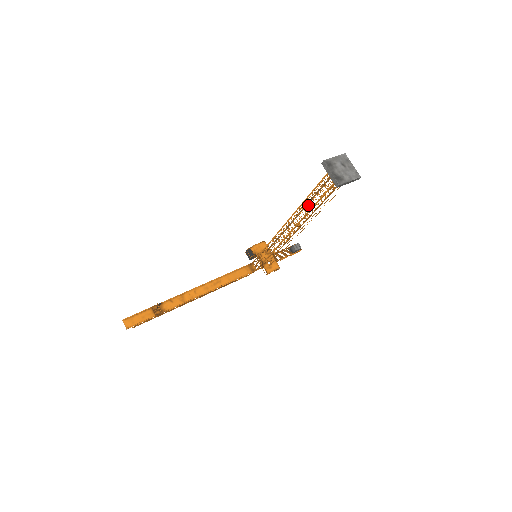
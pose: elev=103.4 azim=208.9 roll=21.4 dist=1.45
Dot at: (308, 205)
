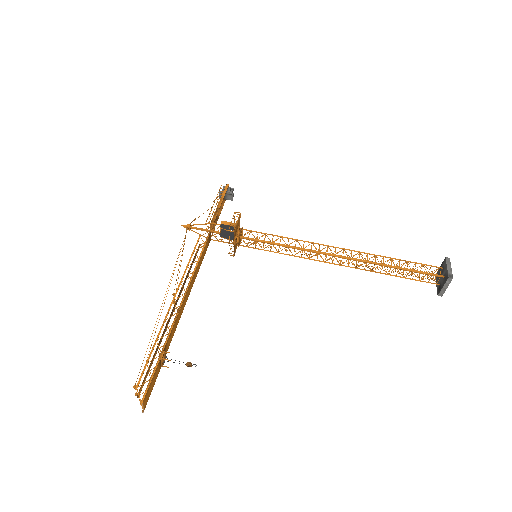
Dot at: (367, 255)
